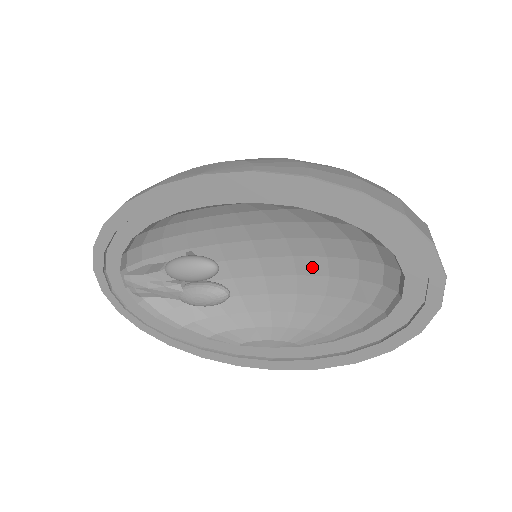
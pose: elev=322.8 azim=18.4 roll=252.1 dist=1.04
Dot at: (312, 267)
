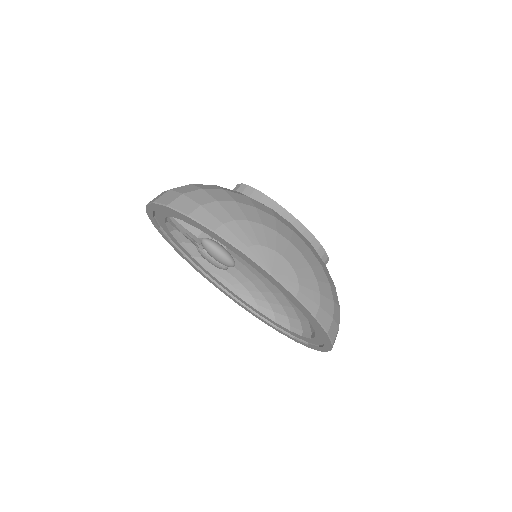
Dot at: occluded
